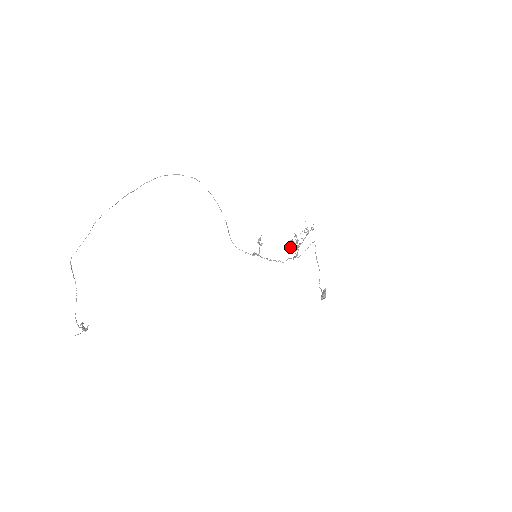
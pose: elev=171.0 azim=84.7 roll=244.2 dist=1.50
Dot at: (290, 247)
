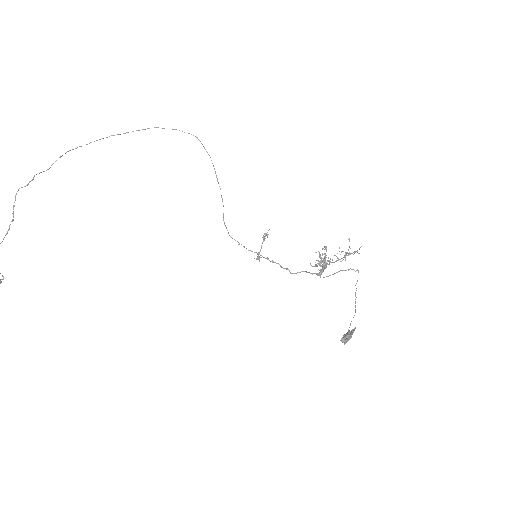
Dot at: occluded
